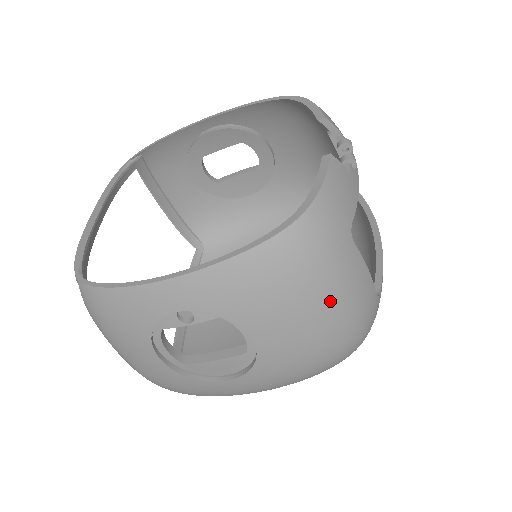
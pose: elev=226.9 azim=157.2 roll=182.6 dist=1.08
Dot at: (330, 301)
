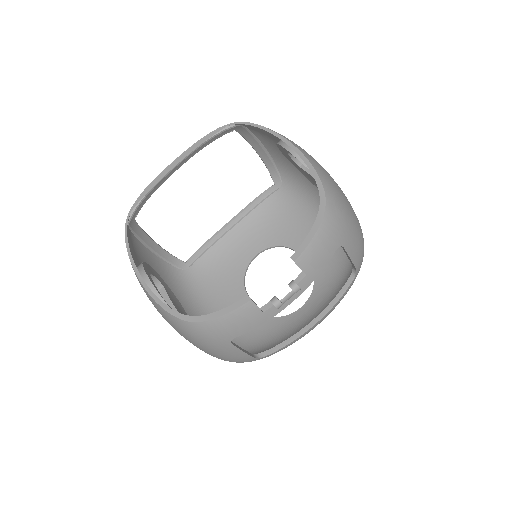
Dot at: (206, 350)
